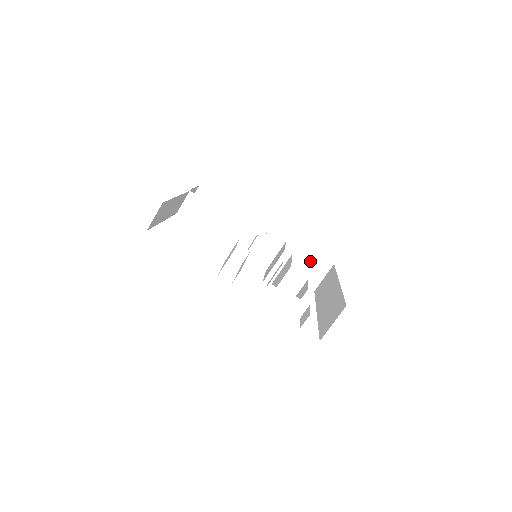
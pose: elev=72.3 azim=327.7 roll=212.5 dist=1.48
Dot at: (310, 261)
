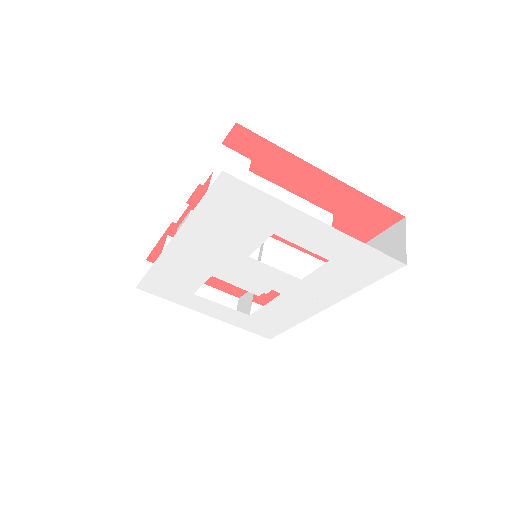
Dot at: (381, 247)
